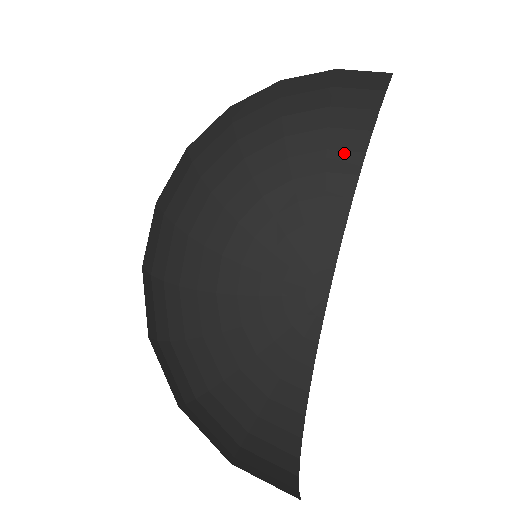
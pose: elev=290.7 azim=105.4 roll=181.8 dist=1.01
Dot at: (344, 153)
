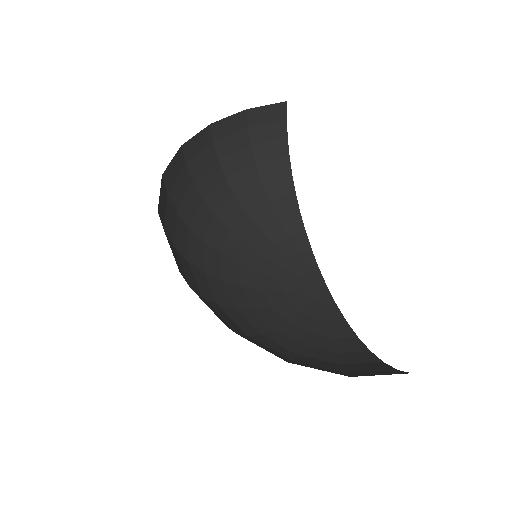
Dot at: (276, 180)
